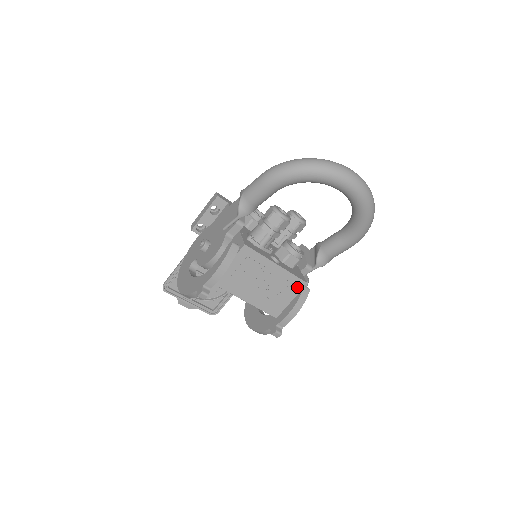
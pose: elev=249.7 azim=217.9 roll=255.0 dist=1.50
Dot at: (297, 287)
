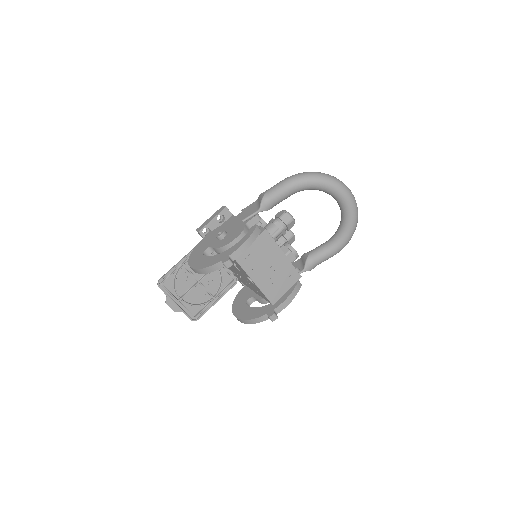
Dot at: (294, 278)
